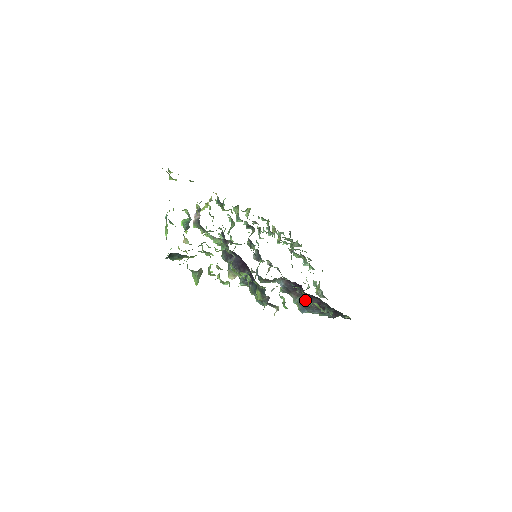
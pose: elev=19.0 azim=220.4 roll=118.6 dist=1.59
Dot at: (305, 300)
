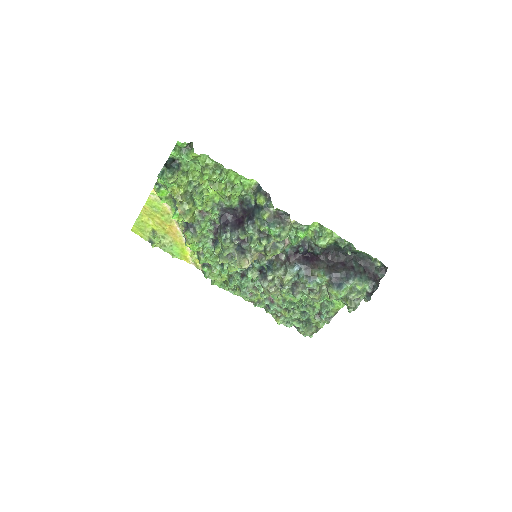
Dot at: (329, 270)
